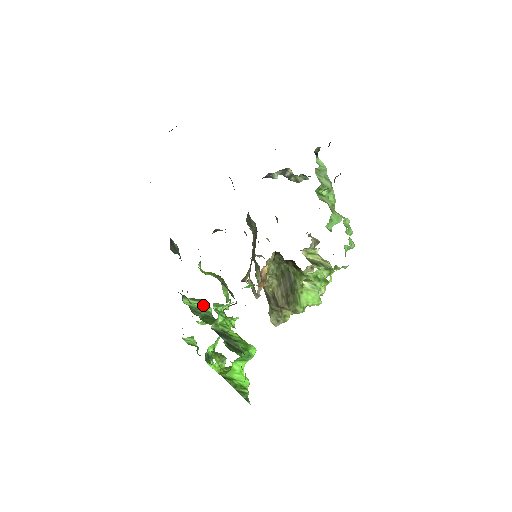
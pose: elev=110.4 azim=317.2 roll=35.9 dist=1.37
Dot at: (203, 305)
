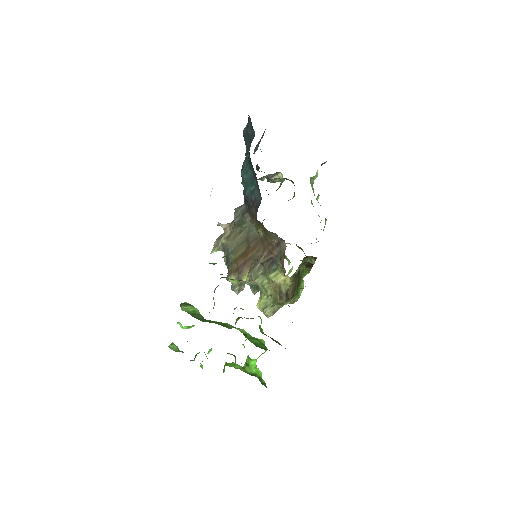
Dot at: (193, 309)
